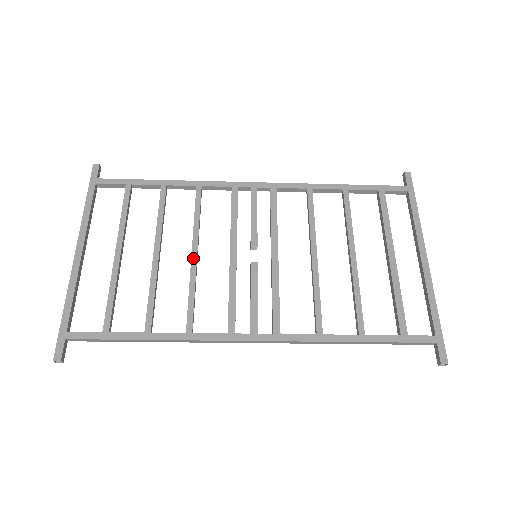
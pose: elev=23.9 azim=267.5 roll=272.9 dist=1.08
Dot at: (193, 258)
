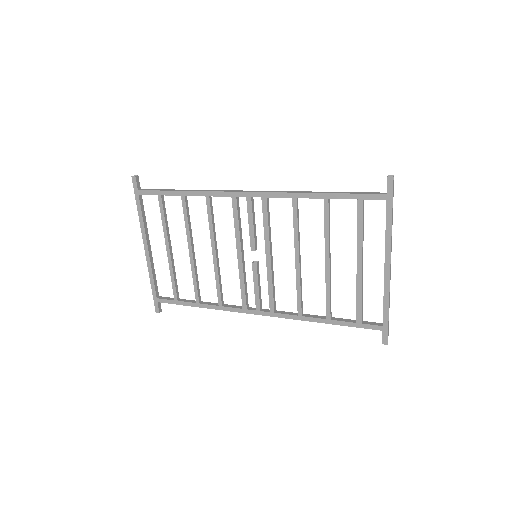
Dot at: (214, 257)
